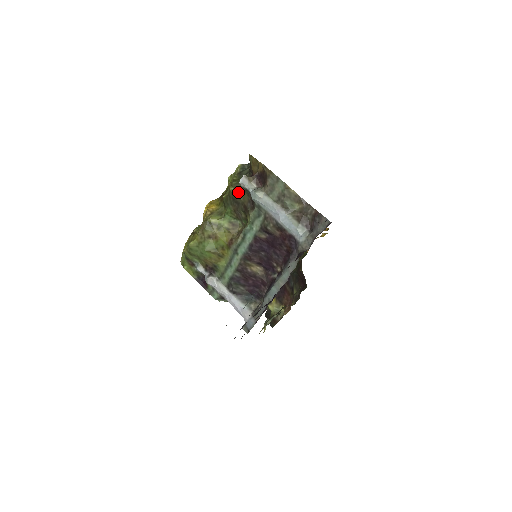
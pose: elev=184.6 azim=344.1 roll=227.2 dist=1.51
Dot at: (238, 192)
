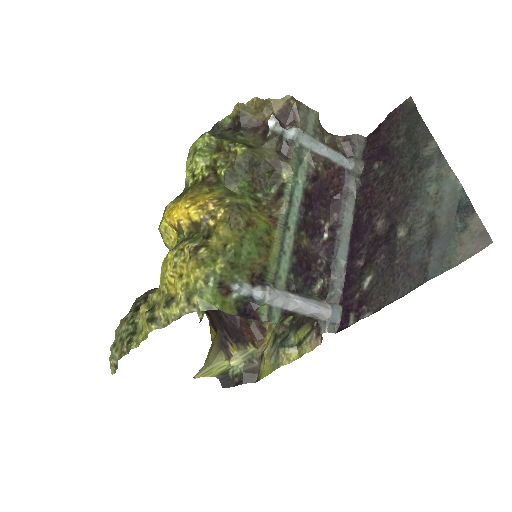
Dot at: (253, 150)
